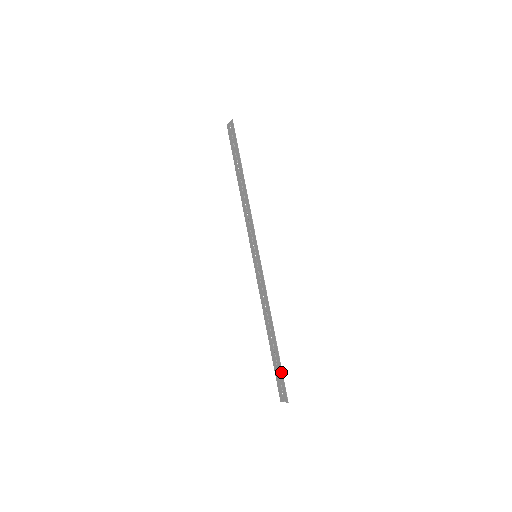
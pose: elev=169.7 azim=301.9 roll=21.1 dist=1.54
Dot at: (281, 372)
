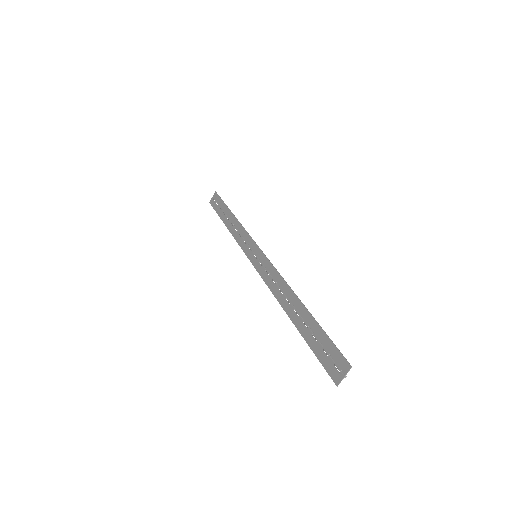
Dot at: (324, 336)
